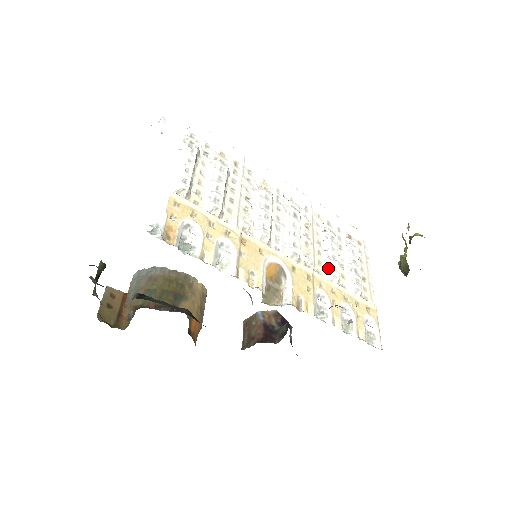
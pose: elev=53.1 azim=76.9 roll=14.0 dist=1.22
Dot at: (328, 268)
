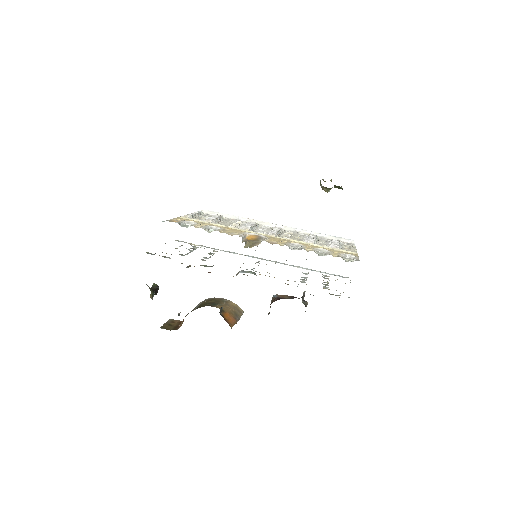
Dot at: (305, 240)
